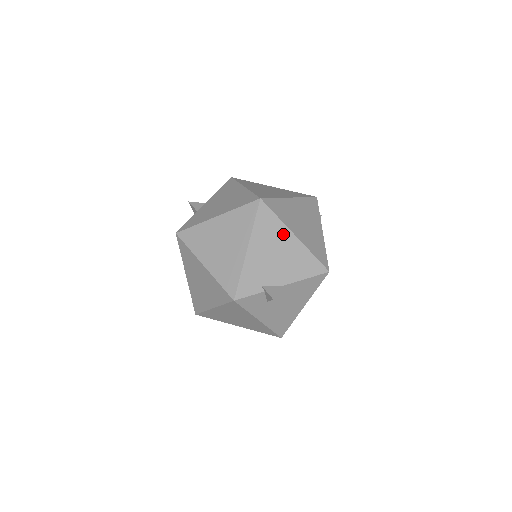
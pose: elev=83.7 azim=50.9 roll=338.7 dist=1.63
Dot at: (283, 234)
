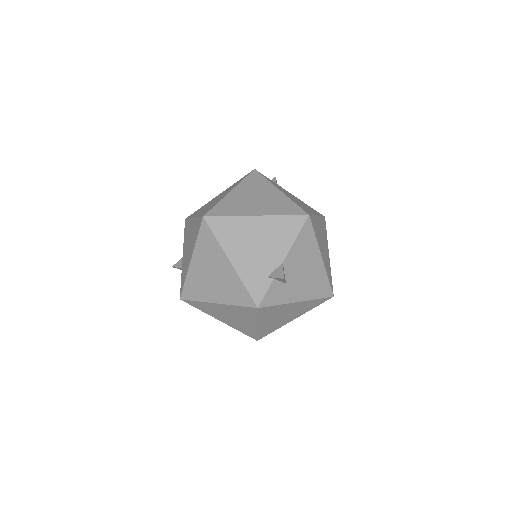
Dot at: (245, 224)
